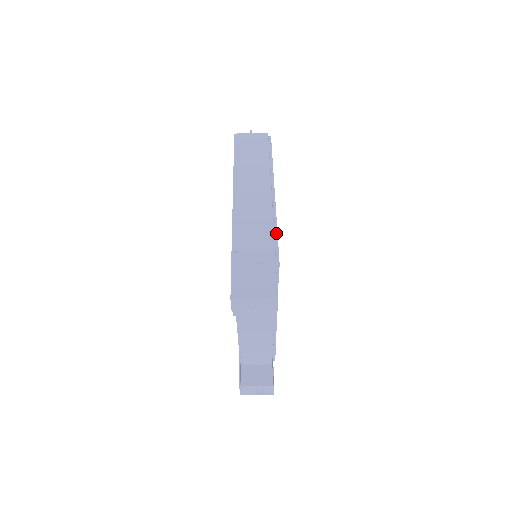
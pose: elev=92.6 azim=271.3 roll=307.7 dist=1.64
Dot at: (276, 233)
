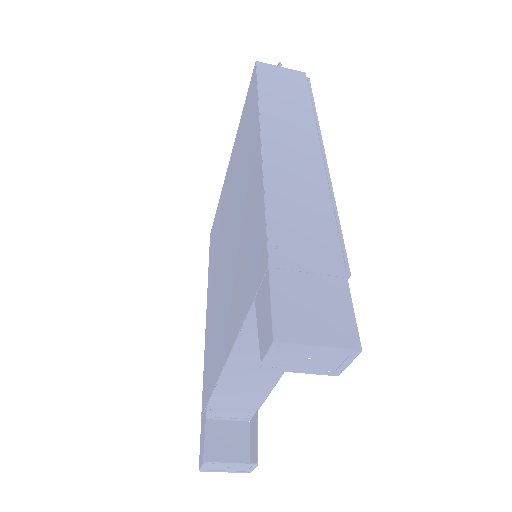
Dot at: (339, 225)
